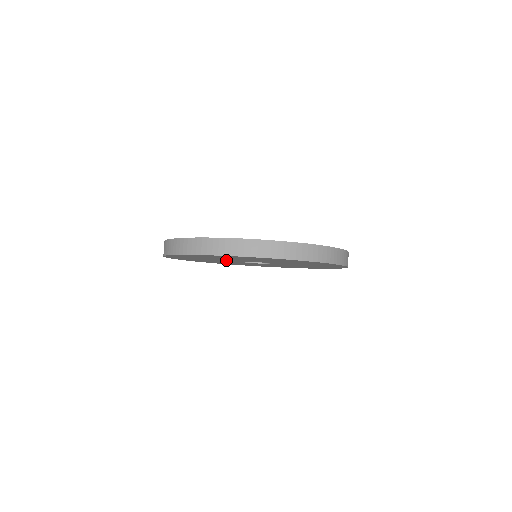
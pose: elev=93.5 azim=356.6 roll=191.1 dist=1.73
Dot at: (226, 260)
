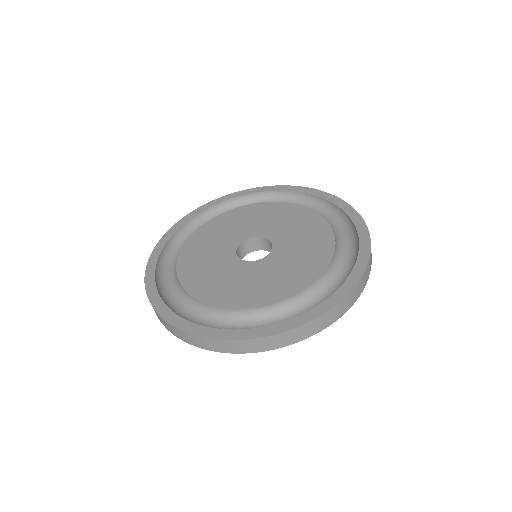
Dot at: occluded
